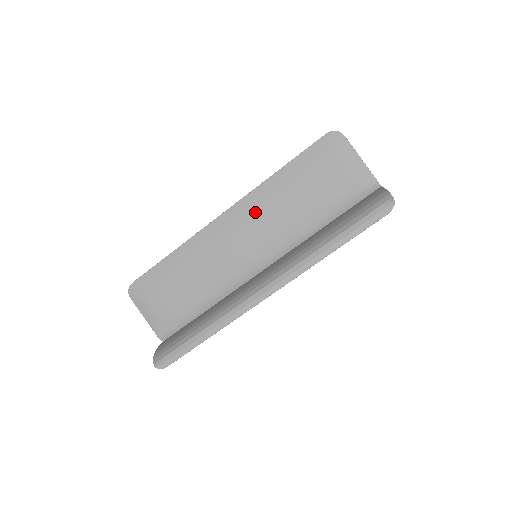
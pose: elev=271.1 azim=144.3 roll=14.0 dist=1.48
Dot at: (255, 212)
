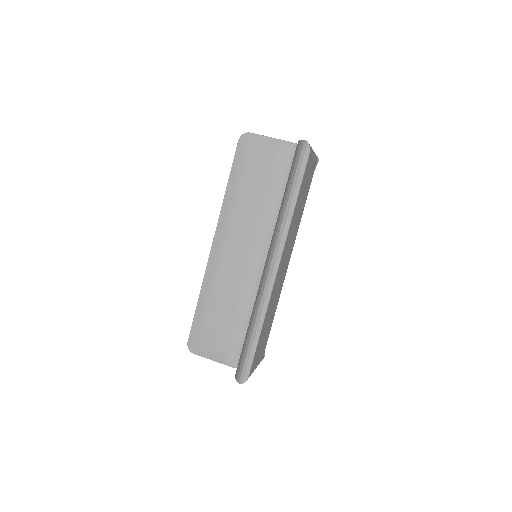
Dot at: (232, 226)
